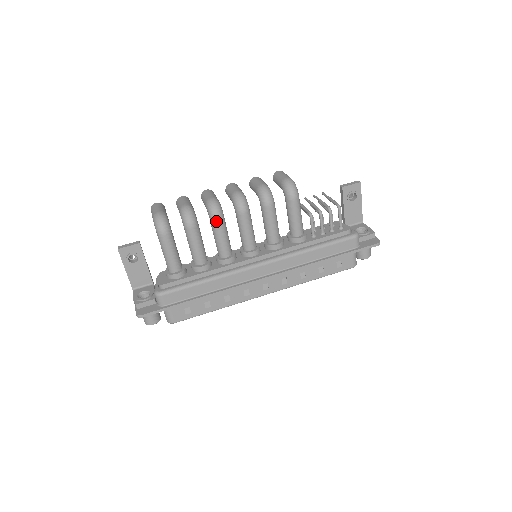
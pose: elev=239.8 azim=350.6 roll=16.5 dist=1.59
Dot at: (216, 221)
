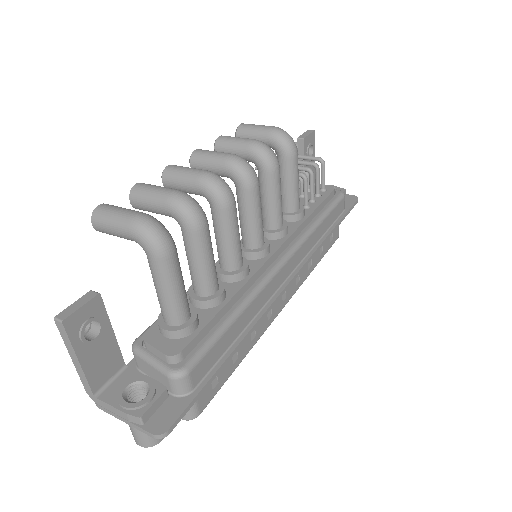
Dot at: (230, 207)
